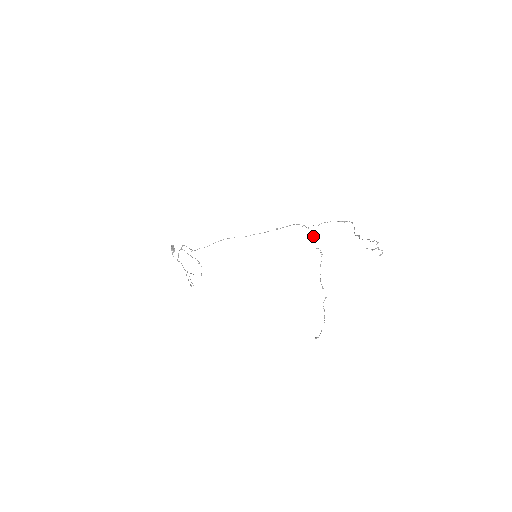
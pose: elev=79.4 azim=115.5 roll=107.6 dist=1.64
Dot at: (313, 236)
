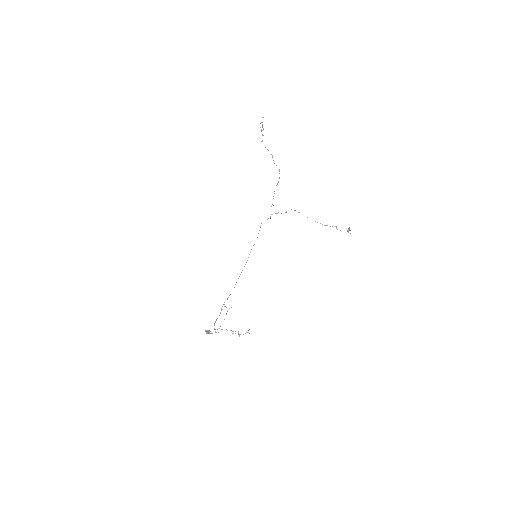
Dot at: occluded
